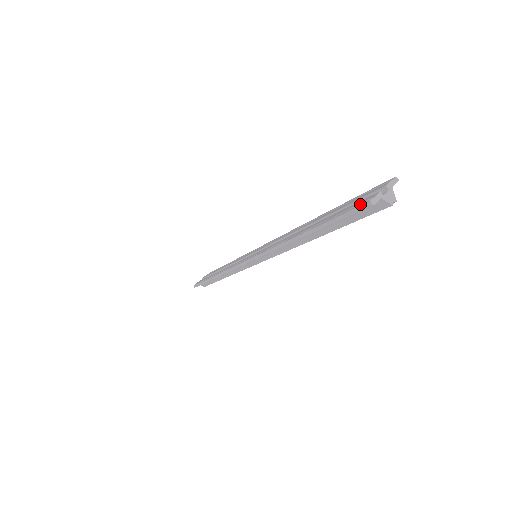
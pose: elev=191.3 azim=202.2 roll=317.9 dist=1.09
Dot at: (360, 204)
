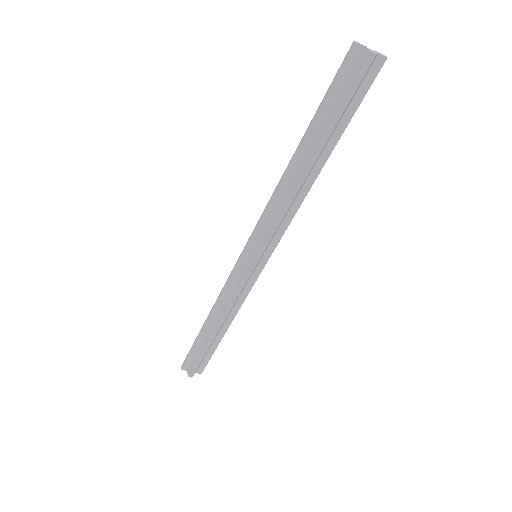
Dot at: (348, 58)
